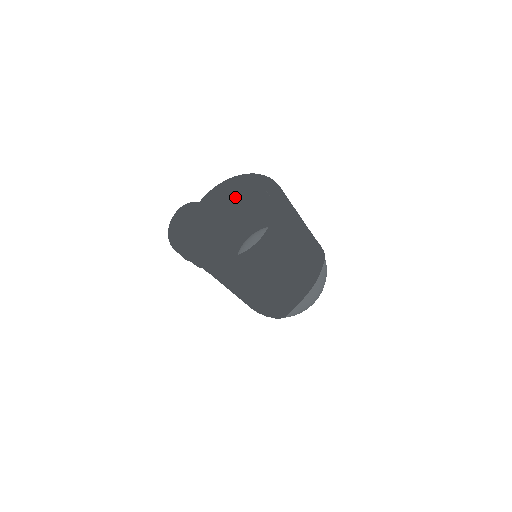
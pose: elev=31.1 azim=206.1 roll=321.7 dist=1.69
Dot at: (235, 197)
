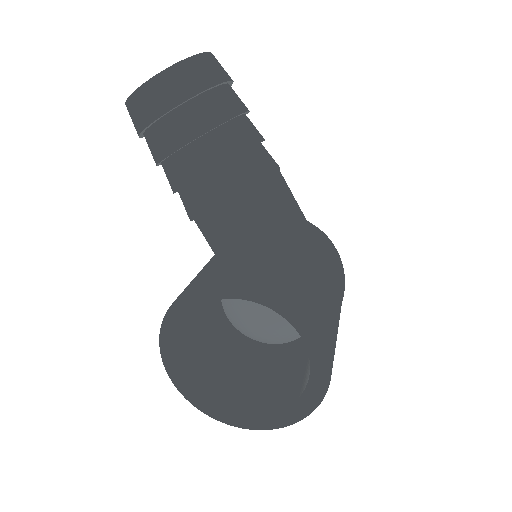
Dot at: occluded
